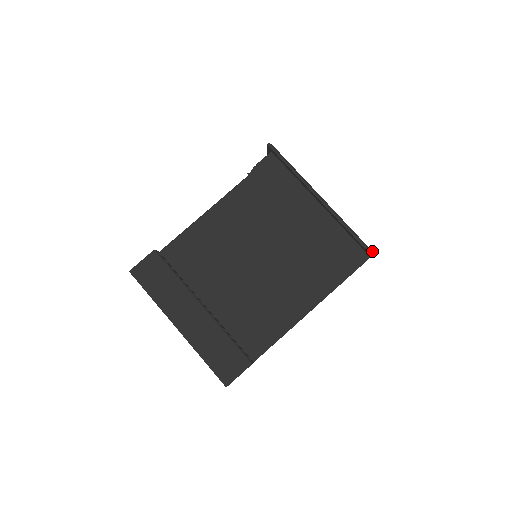
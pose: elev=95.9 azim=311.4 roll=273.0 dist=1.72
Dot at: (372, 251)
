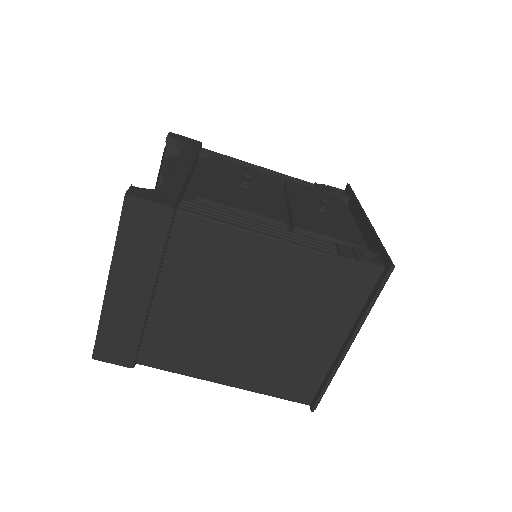
Dot at: occluded
